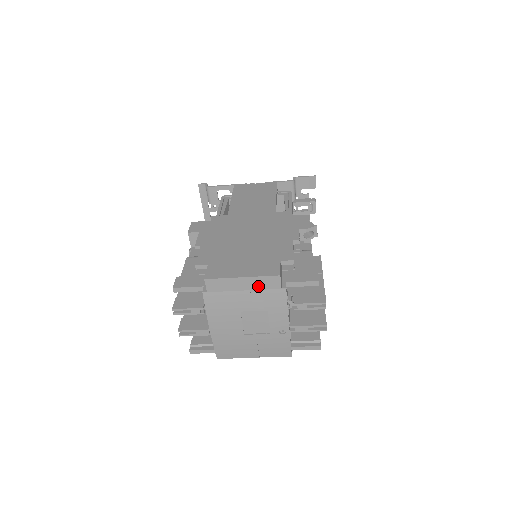
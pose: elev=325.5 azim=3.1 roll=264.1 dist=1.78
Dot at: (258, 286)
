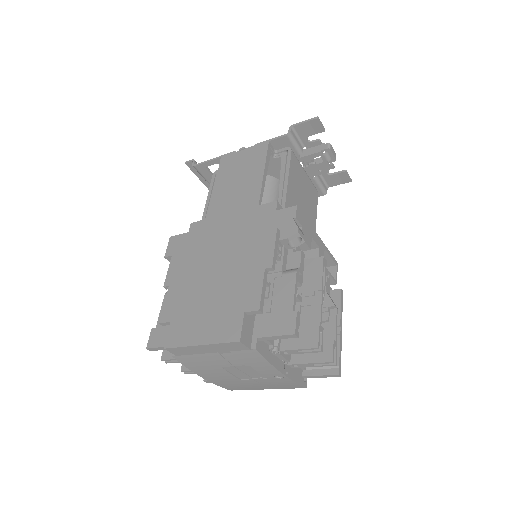
Dot at: (223, 349)
